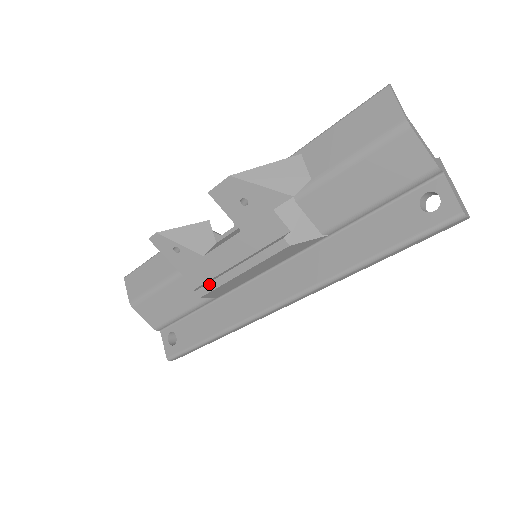
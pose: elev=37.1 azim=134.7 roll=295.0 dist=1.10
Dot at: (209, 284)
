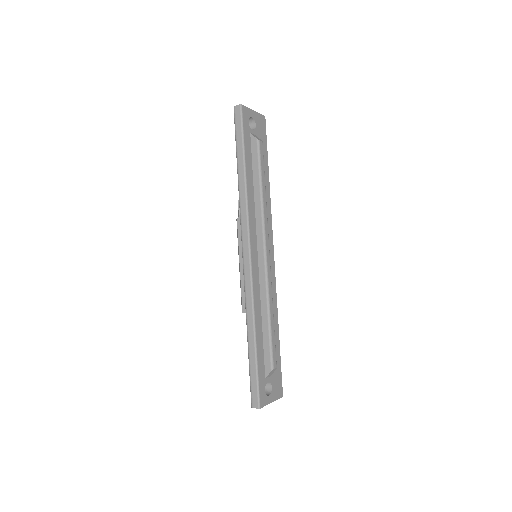
Dot at: occluded
